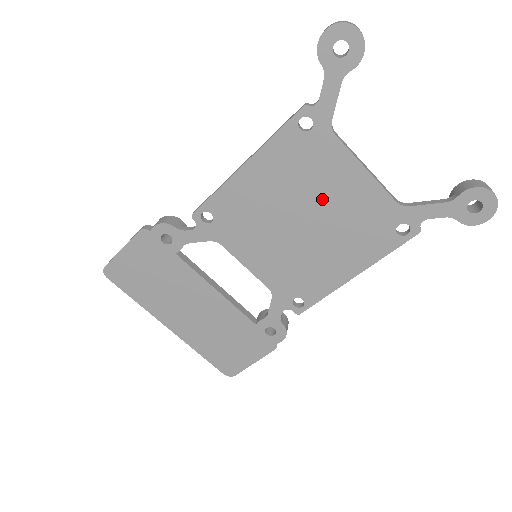
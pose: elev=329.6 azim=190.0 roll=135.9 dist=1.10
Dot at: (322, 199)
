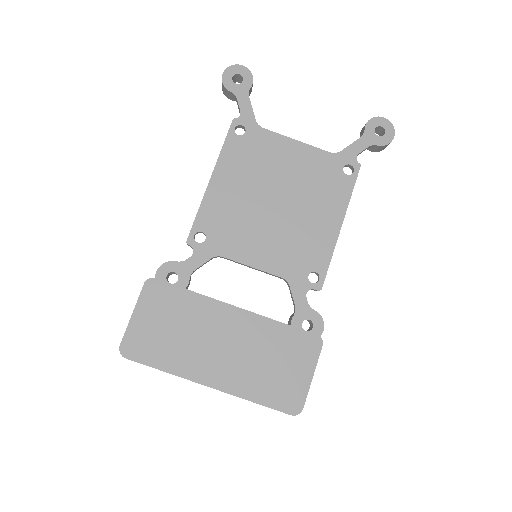
Dot at: (280, 176)
